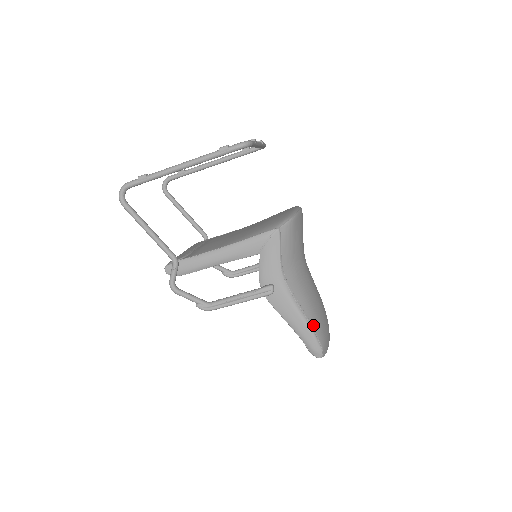
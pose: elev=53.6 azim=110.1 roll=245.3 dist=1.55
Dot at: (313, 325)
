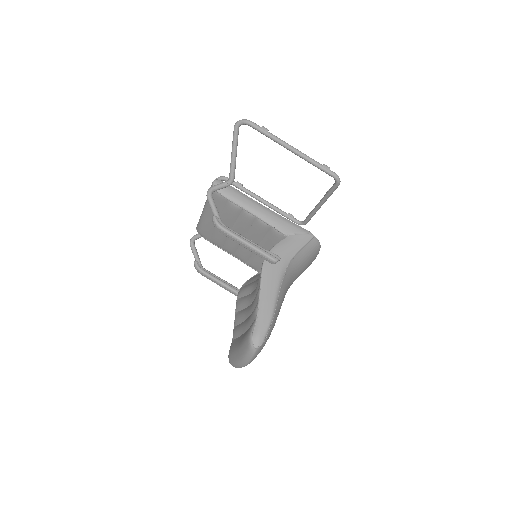
Dot at: (274, 317)
